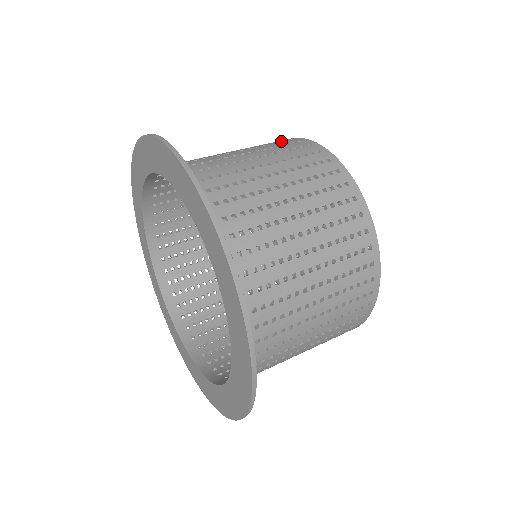
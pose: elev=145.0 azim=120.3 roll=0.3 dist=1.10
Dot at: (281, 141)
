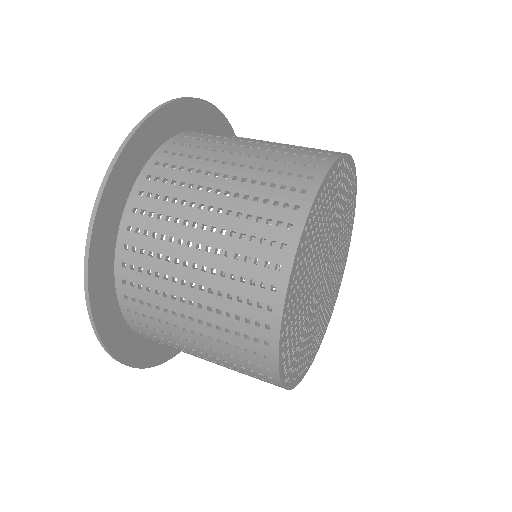
Dot at: occluded
